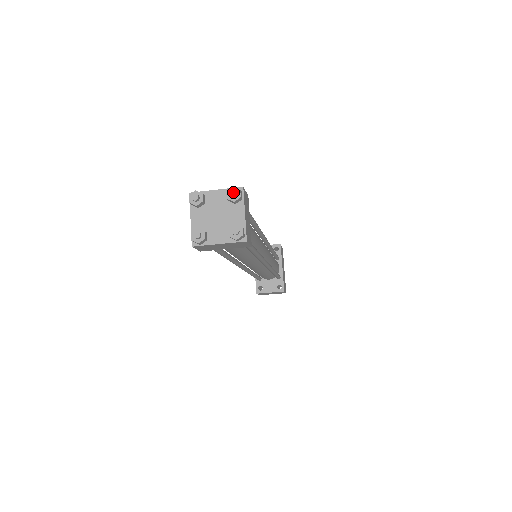
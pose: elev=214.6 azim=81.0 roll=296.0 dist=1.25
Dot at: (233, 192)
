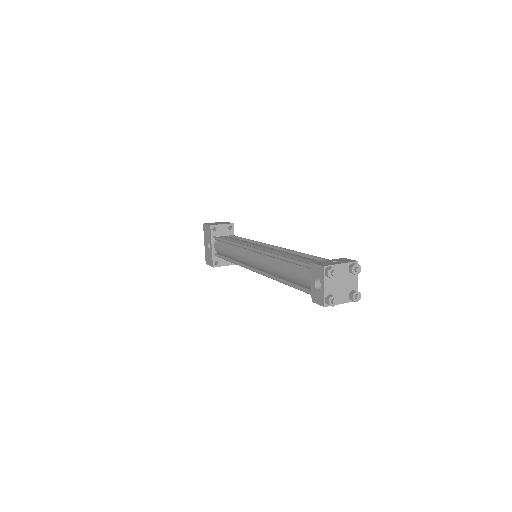
Dot at: (359, 269)
